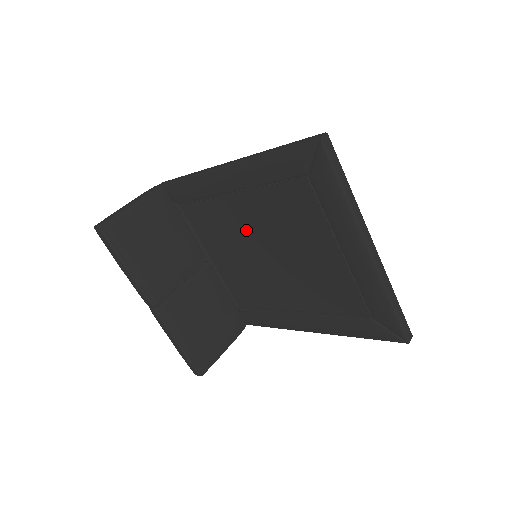
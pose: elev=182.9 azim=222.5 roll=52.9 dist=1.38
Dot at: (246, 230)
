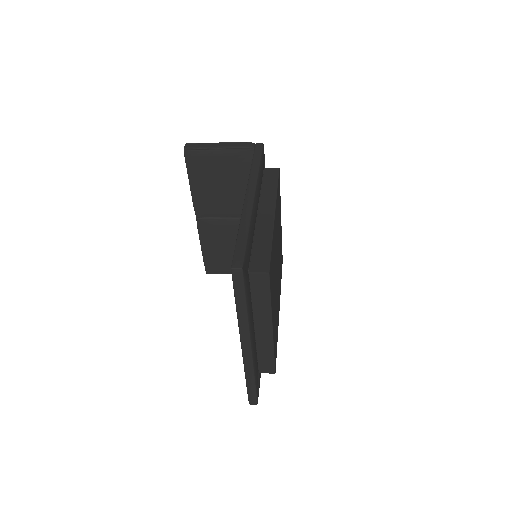
Dot at: occluded
